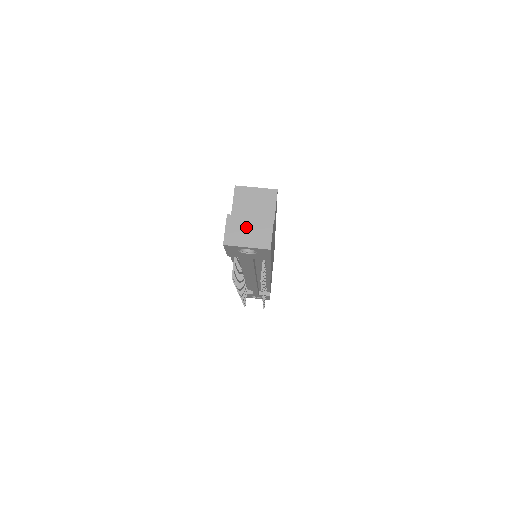
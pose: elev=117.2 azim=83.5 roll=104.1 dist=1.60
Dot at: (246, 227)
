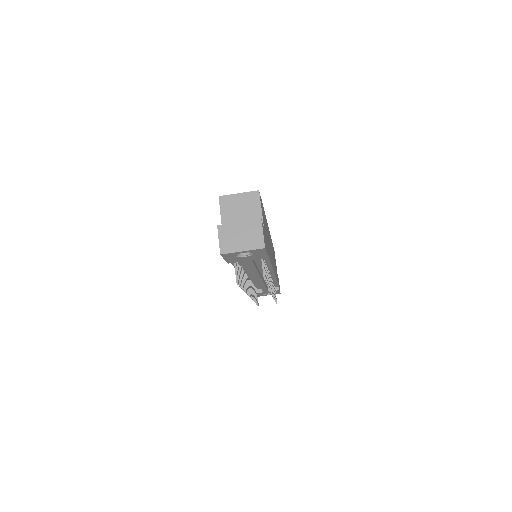
Dot at: (237, 233)
